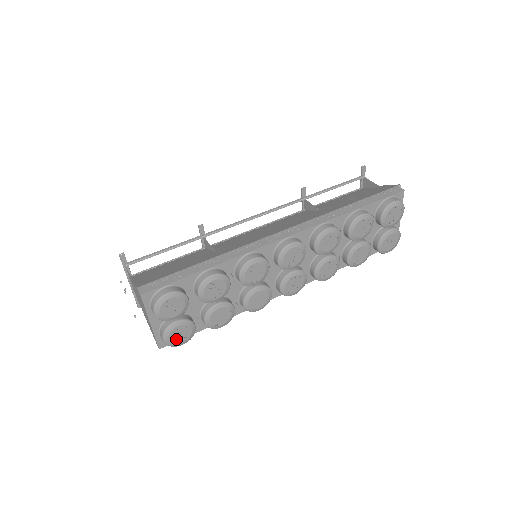
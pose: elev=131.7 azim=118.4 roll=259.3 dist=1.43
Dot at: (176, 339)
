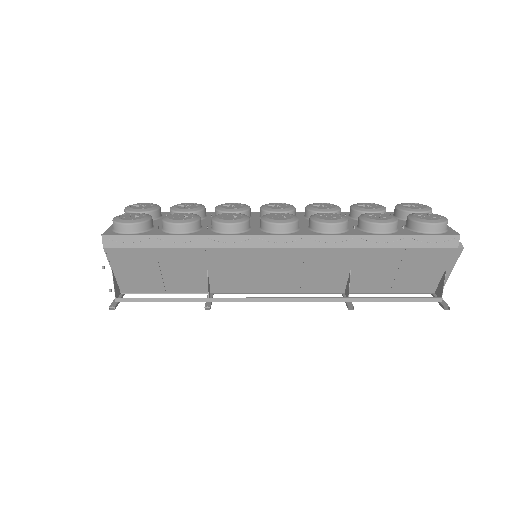
Dot at: (125, 218)
